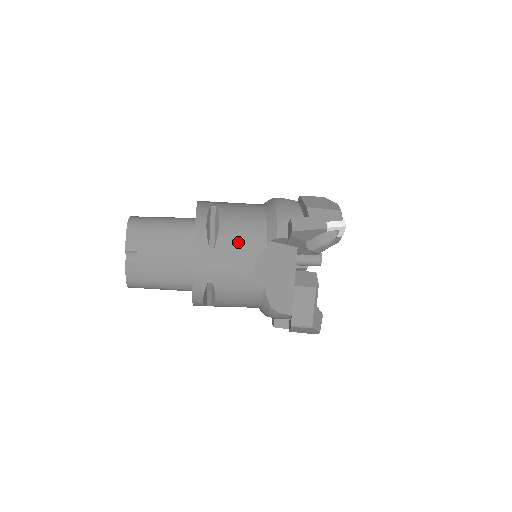
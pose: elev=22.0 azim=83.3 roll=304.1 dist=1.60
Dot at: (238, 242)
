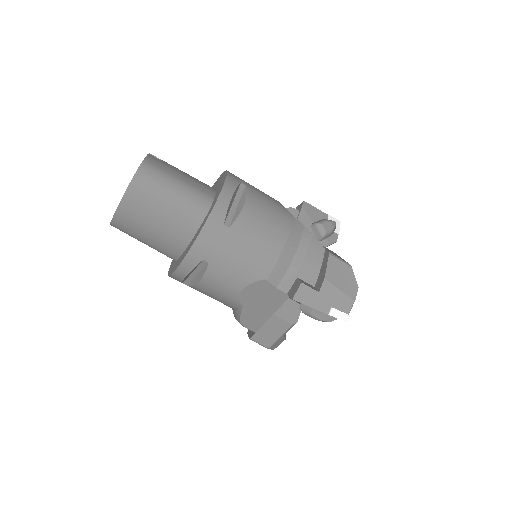
Dot at: occluded
